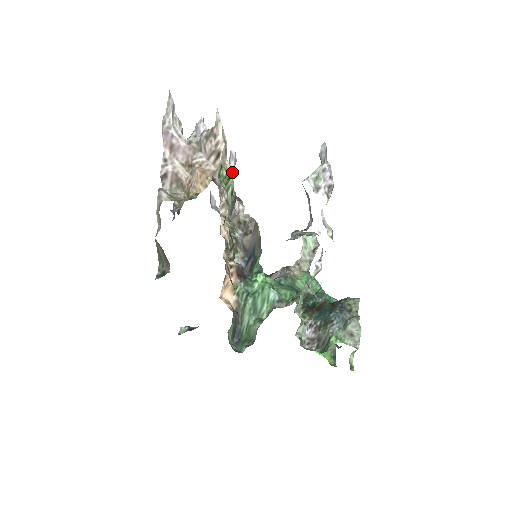
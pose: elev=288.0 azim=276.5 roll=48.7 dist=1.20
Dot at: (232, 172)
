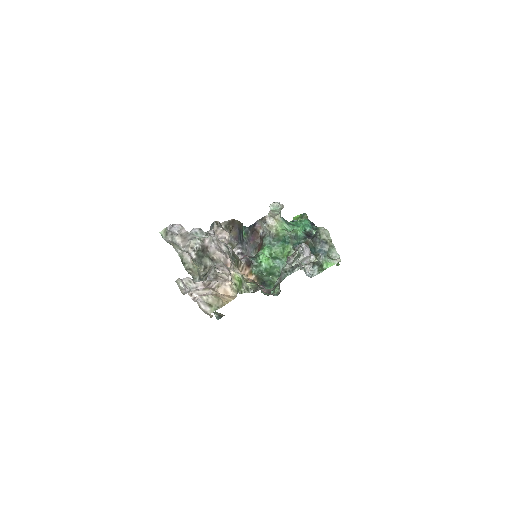
Dot at: (216, 238)
